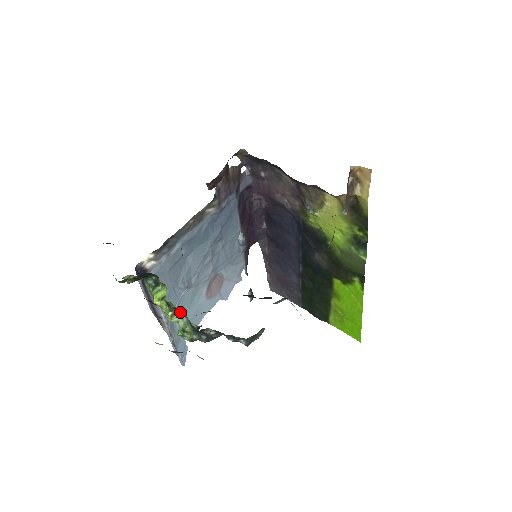
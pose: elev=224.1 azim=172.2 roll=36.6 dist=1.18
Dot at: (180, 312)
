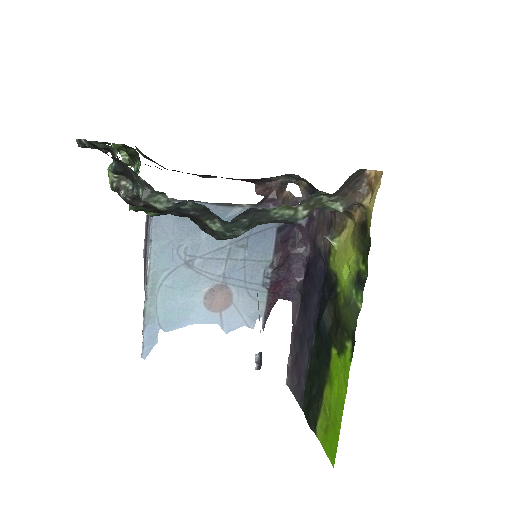
Dot at: occluded
